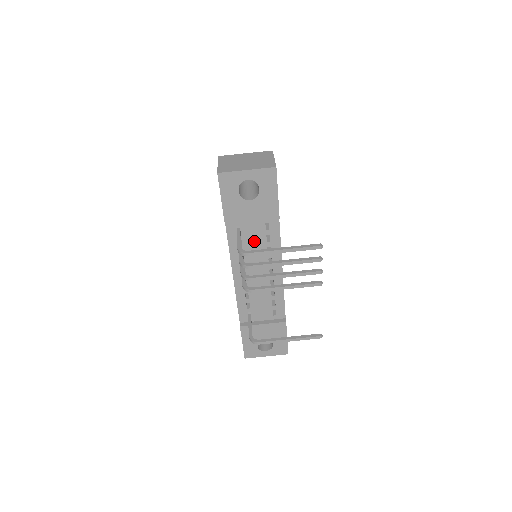
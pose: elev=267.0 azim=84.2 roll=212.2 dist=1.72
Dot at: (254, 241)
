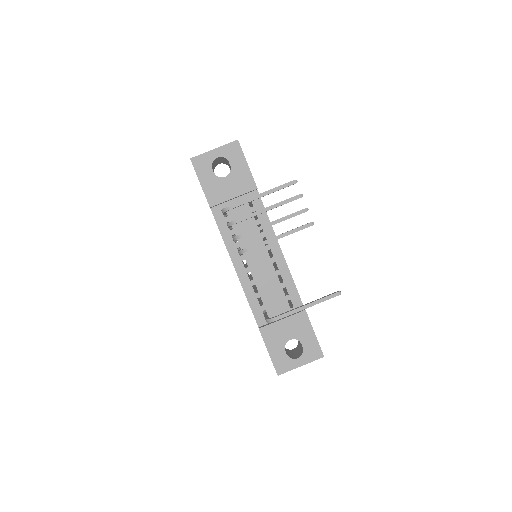
Dot at: (243, 222)
